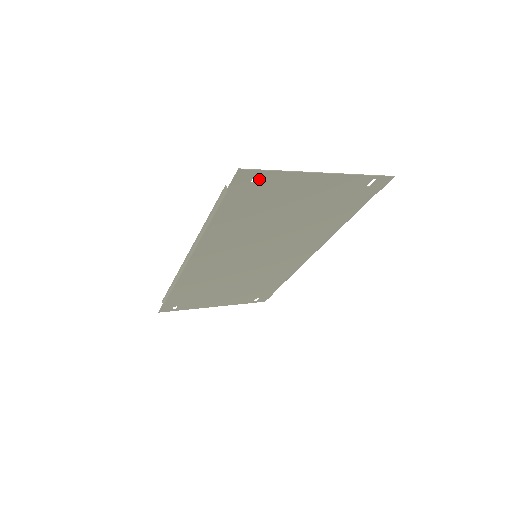
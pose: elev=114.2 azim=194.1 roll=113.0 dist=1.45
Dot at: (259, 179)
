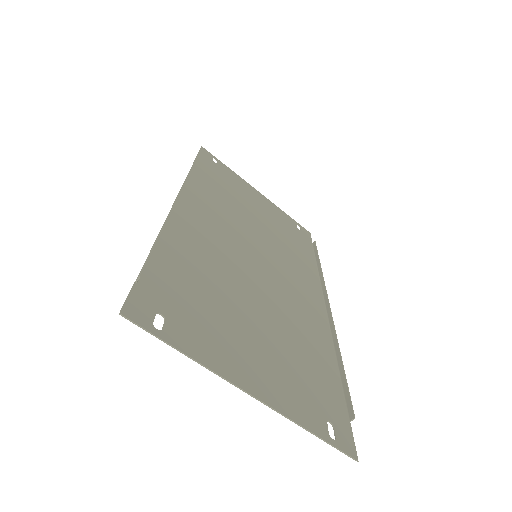
Dot at: (165, 324)
